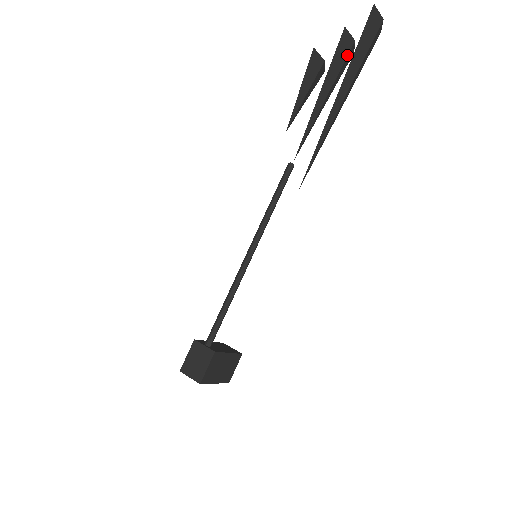
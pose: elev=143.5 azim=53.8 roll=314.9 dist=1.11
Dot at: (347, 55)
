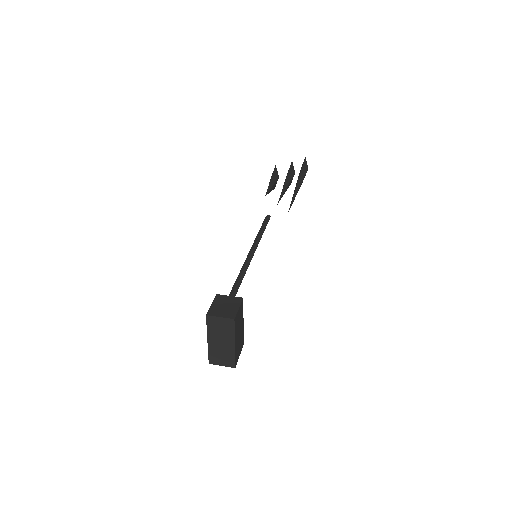
Dot at: (293, 176)
